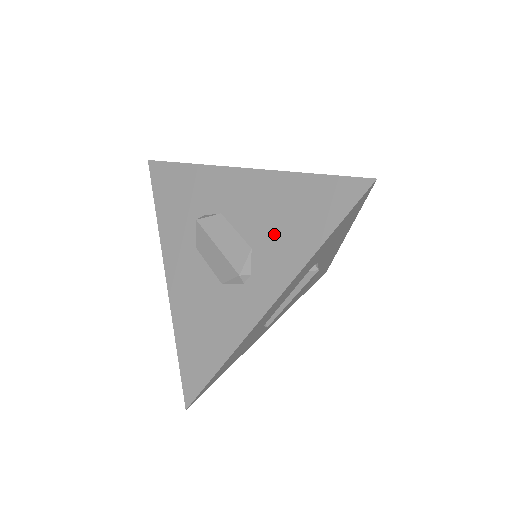
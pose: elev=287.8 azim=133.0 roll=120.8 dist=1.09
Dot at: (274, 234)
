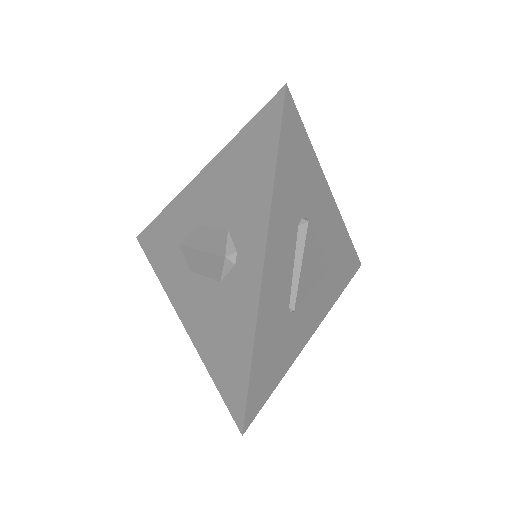
Dot at: (238, 201)
